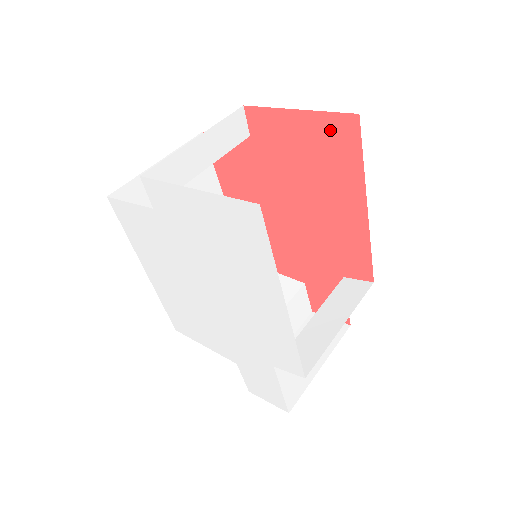
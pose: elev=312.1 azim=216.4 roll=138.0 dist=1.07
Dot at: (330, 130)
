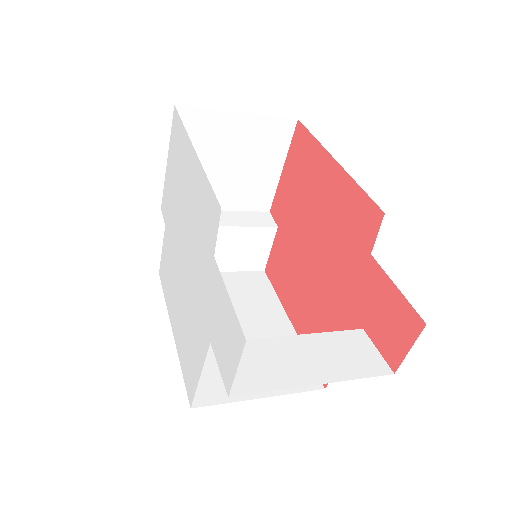
Dot at: (296, 150)
